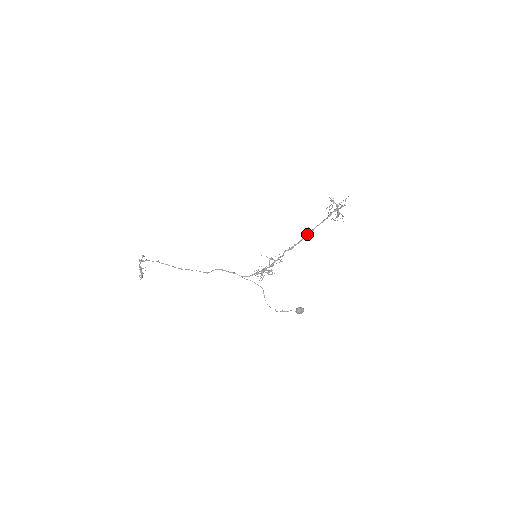
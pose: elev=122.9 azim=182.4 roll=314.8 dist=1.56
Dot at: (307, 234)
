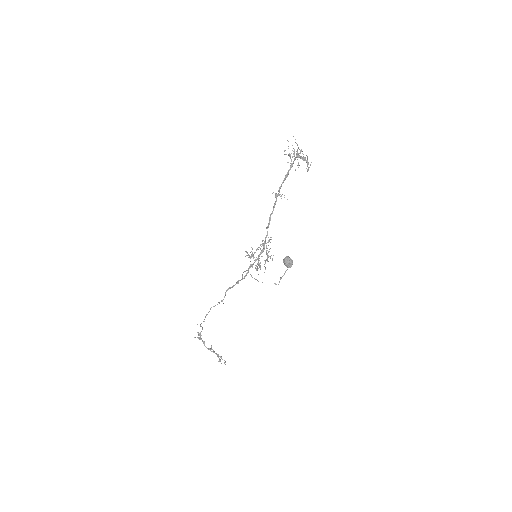
Dot at: (275, 197)
